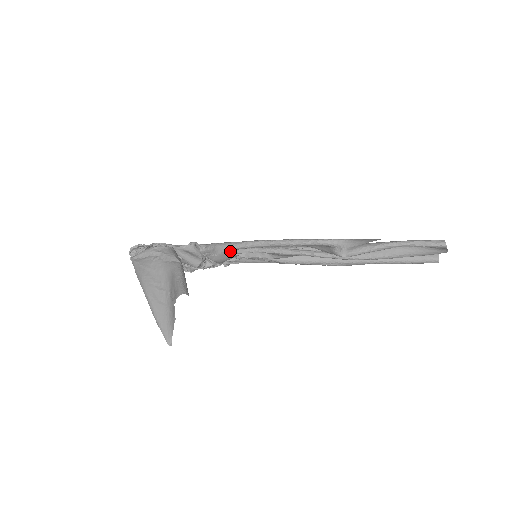
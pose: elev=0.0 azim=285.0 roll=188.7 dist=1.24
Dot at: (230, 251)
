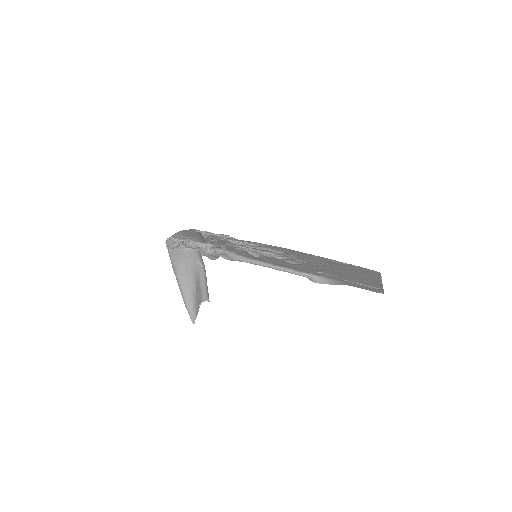
Dot at: (239, 261)
